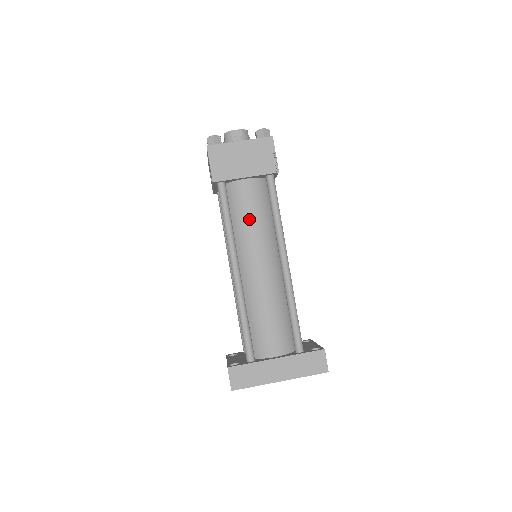
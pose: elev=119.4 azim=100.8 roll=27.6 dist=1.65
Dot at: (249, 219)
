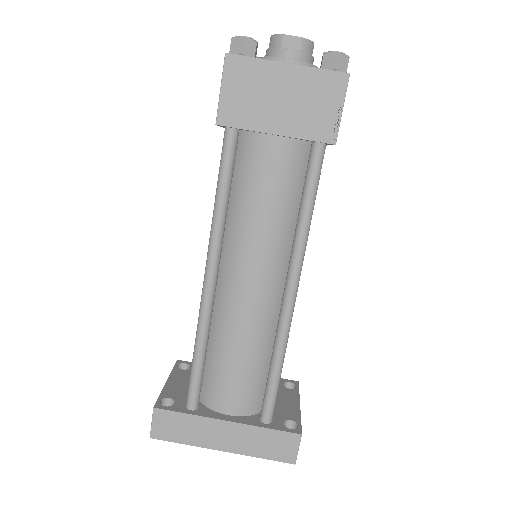
Dot at: (258, 205)
